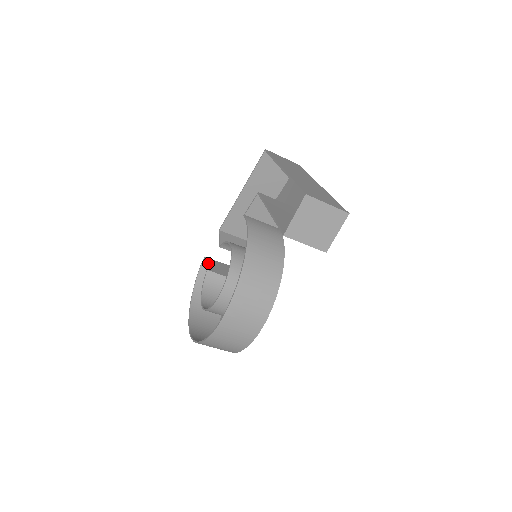
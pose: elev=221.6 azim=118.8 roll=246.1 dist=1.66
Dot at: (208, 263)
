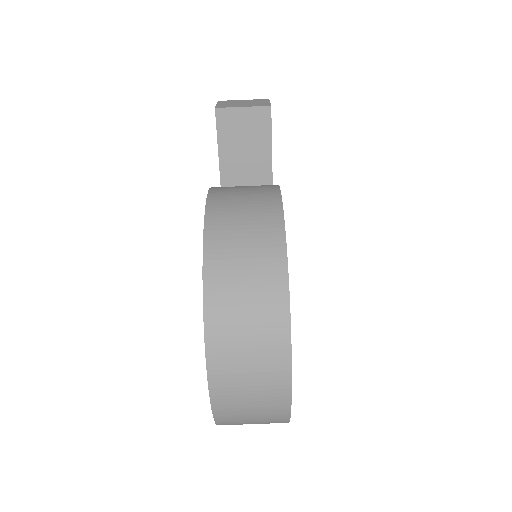
Dot at: occluded
